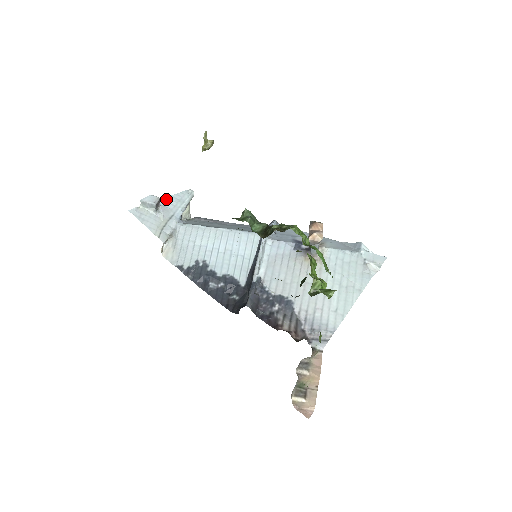
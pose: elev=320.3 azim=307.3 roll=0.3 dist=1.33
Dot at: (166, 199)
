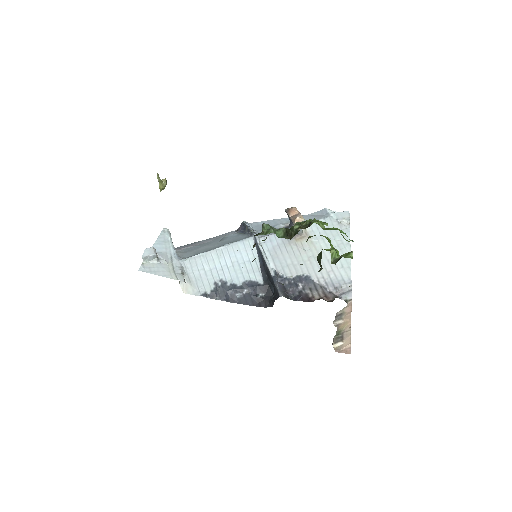
Dot at: (155, 246)
